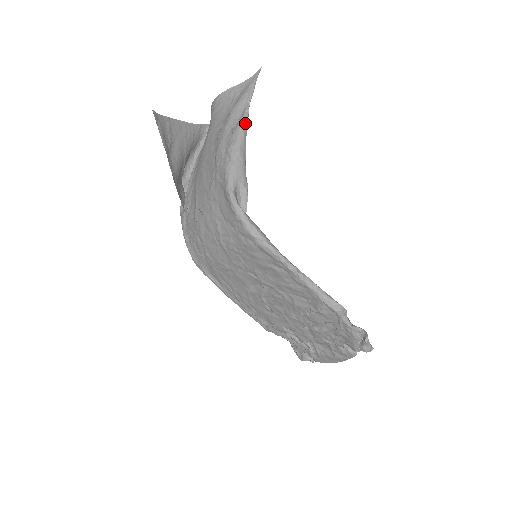
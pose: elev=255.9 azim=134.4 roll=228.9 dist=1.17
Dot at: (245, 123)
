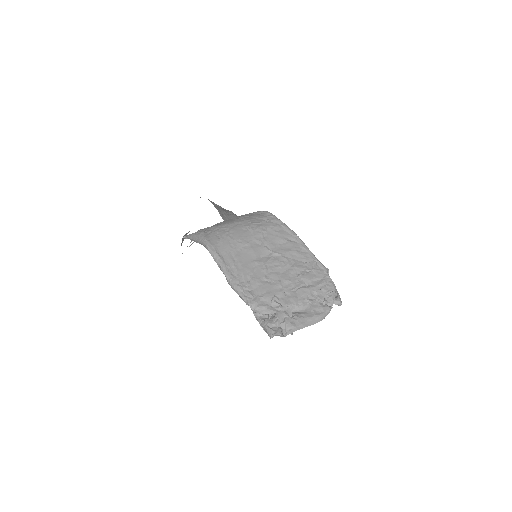
Dot at: occluded
